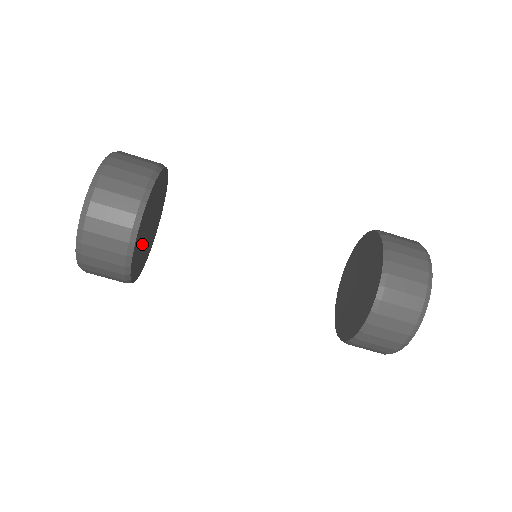
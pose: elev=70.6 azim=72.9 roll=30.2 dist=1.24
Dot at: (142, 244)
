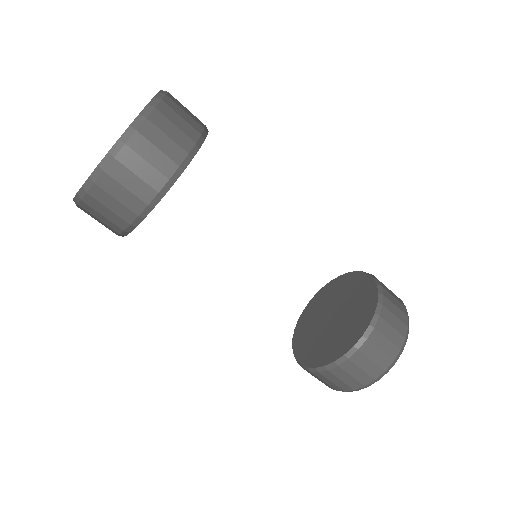
Dot at: occluded
